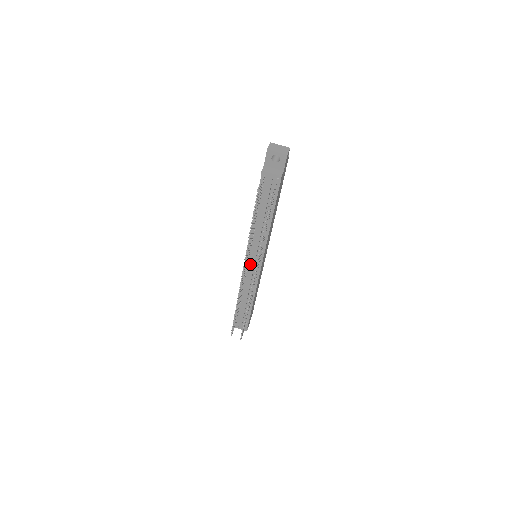
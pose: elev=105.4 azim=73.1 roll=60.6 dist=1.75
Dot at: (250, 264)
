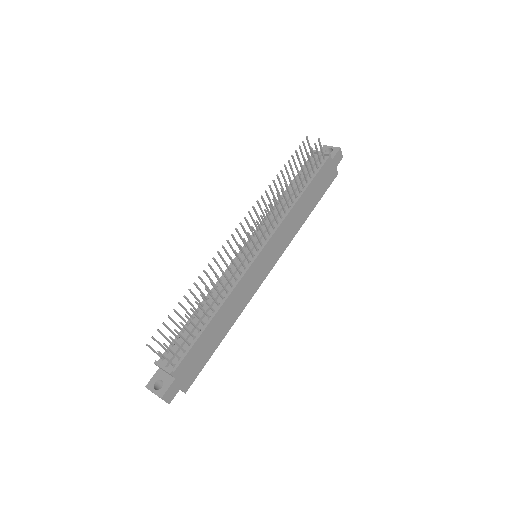
Dot at: (246, 252)
